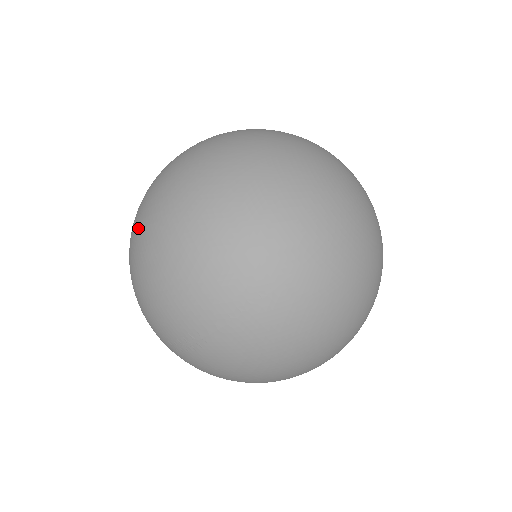
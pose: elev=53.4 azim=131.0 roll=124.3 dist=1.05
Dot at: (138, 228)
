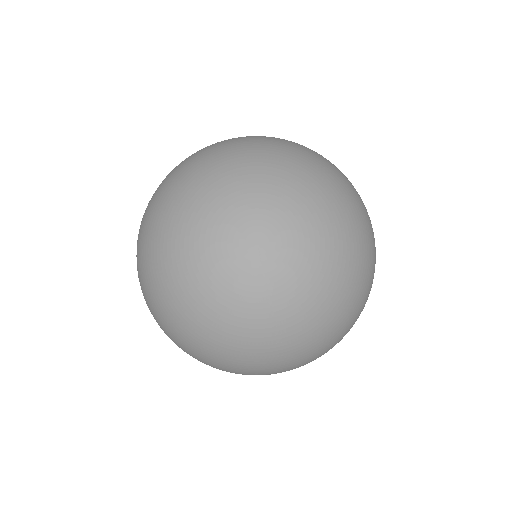
Dot at: occluded
